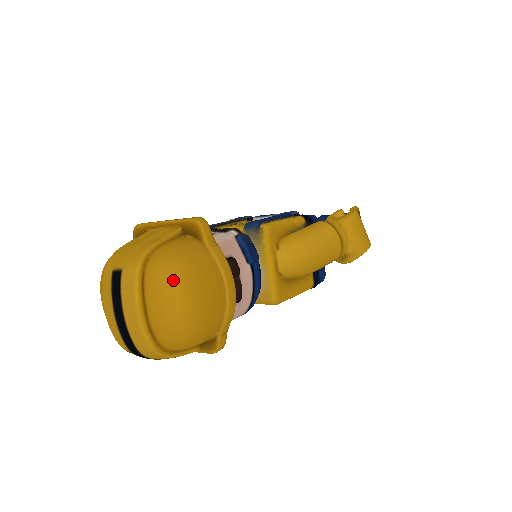
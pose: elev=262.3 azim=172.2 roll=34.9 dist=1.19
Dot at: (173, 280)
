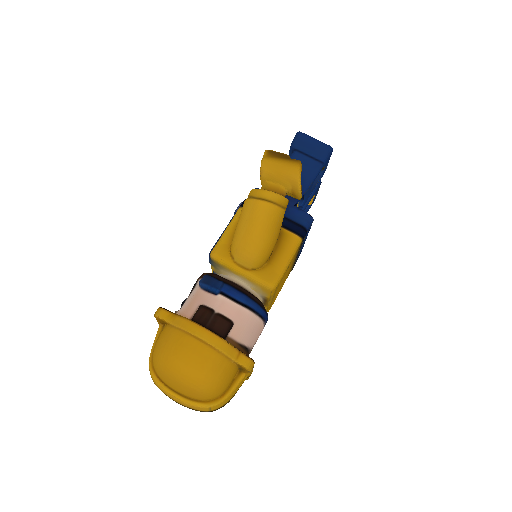
Dot at: (165, 368)
